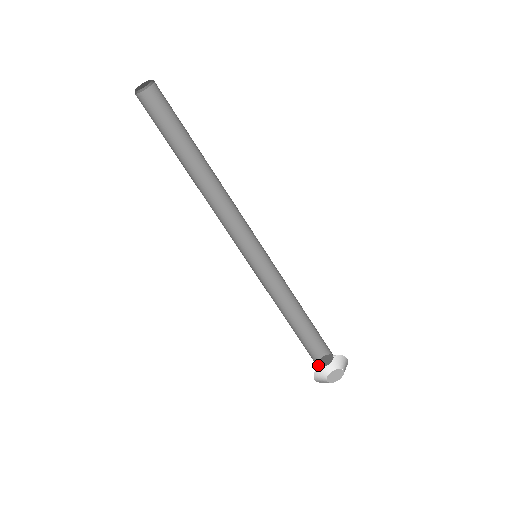
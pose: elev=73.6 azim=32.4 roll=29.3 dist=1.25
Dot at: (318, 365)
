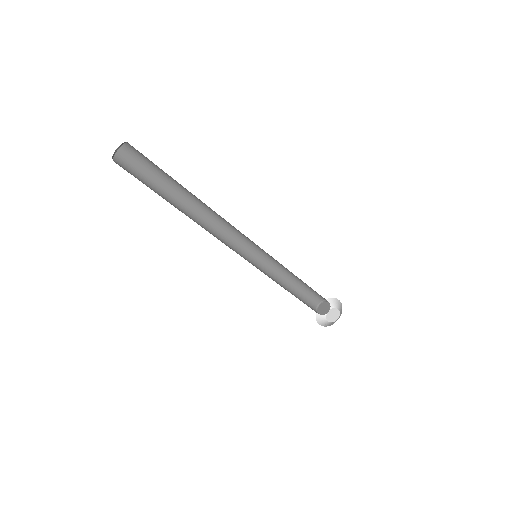
Dot at: (319, 313)
